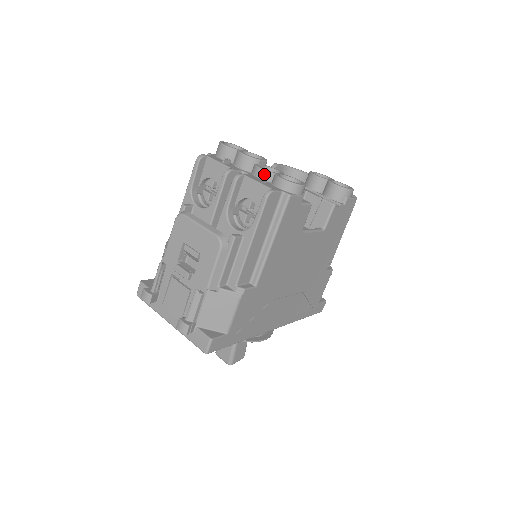
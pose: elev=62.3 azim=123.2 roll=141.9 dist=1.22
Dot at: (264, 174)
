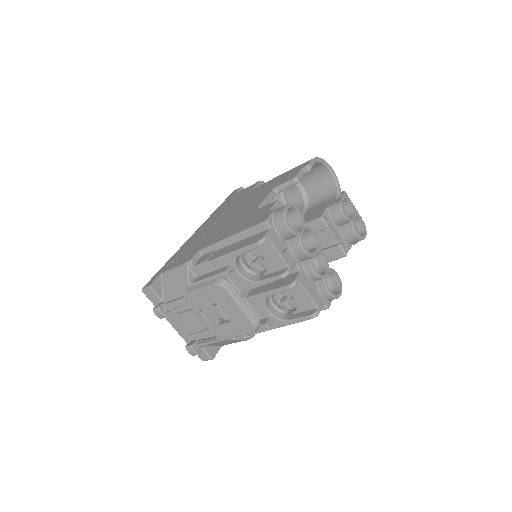
Dot at: (315, 278)
